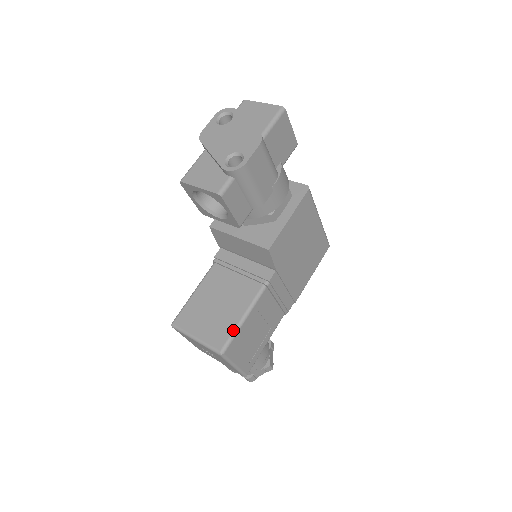
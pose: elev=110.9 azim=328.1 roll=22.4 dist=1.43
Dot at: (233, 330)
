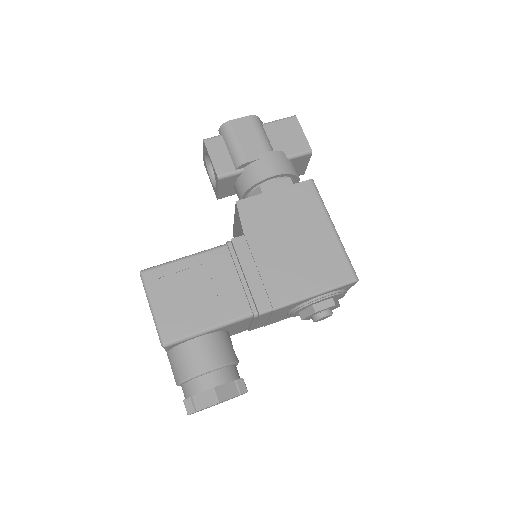
Dot at: (168, 262)
